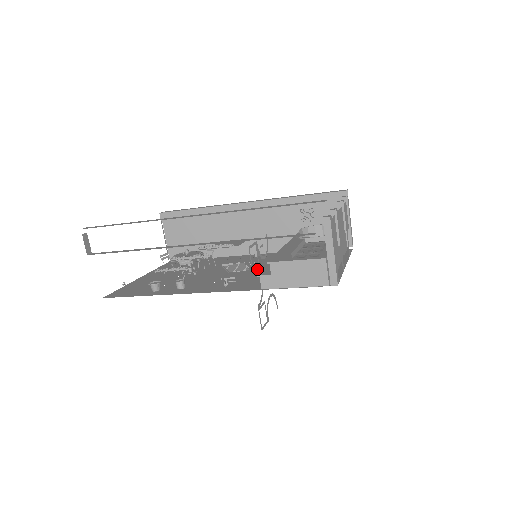
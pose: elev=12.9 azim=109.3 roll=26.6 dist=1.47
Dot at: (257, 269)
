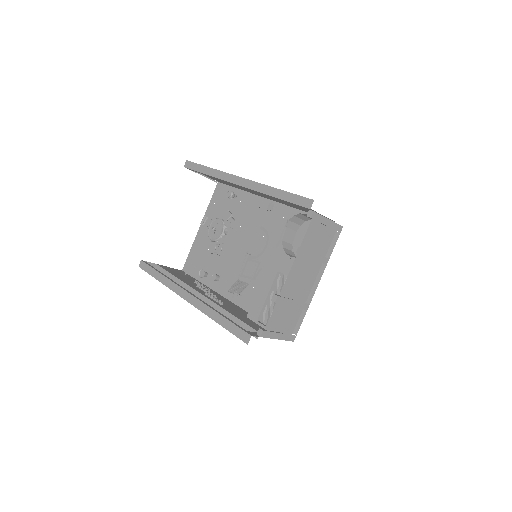
Dot at: (263, 258)
